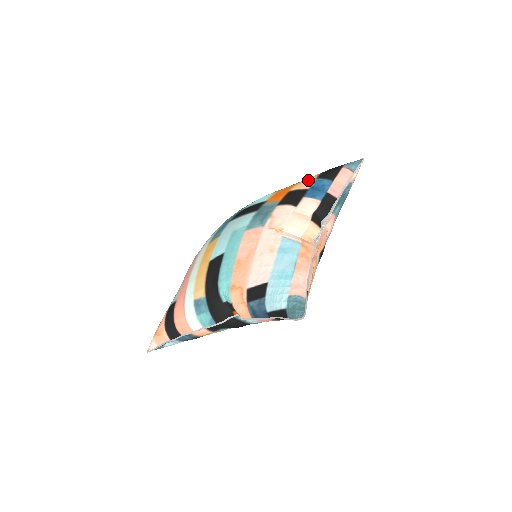
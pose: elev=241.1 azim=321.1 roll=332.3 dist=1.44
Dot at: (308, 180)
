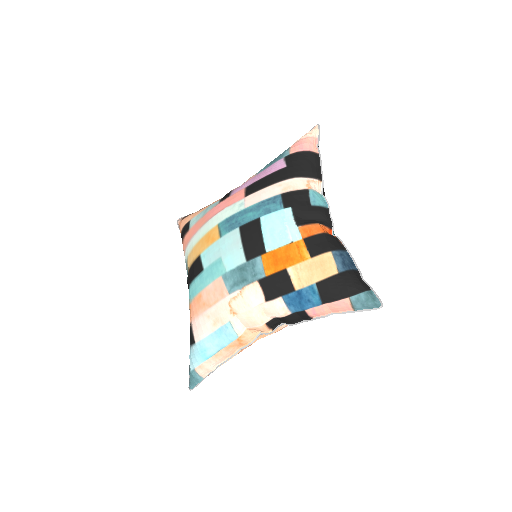
Dot at: (312, 273)
